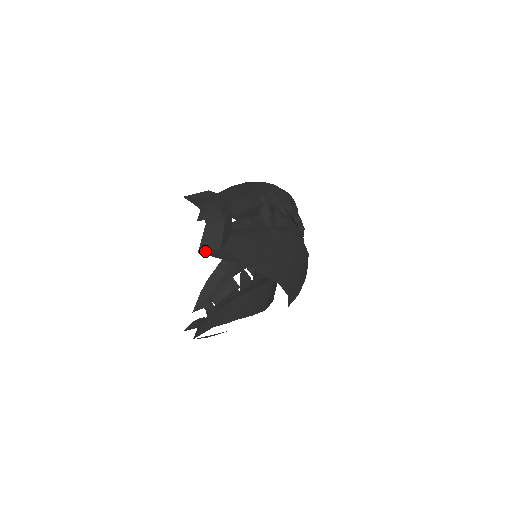
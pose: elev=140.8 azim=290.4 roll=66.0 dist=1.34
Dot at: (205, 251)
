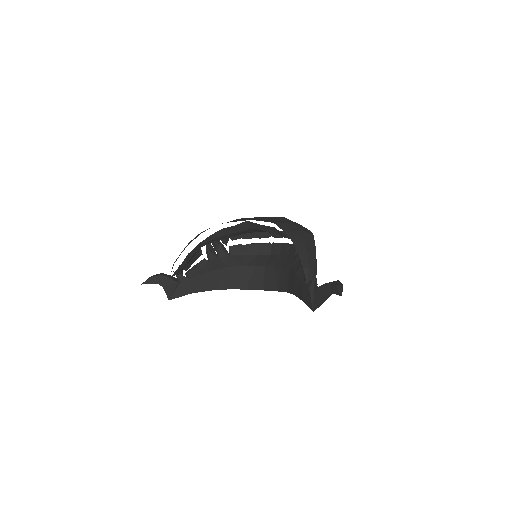
Dot at: occluded
